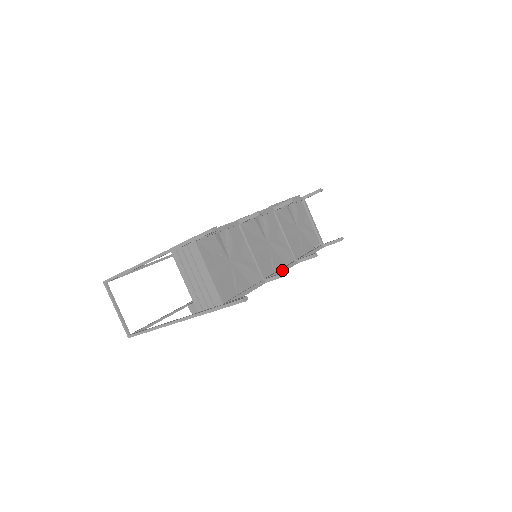
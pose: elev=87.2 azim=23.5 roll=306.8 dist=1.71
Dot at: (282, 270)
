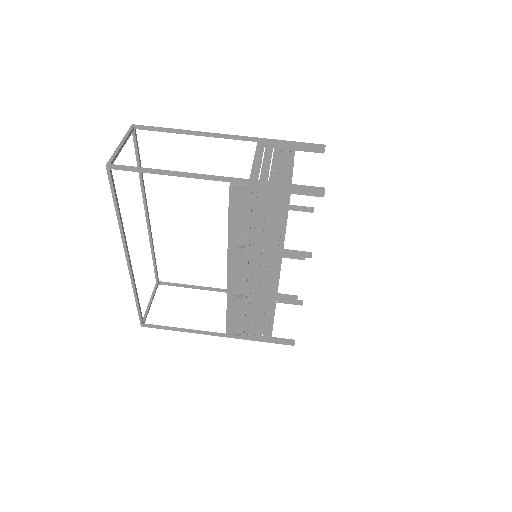
Dot at: occluded
